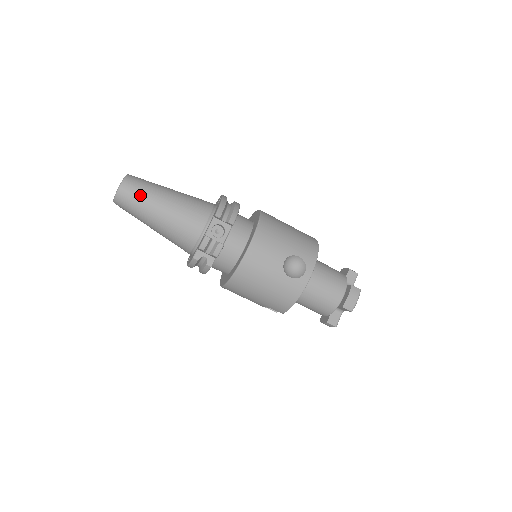
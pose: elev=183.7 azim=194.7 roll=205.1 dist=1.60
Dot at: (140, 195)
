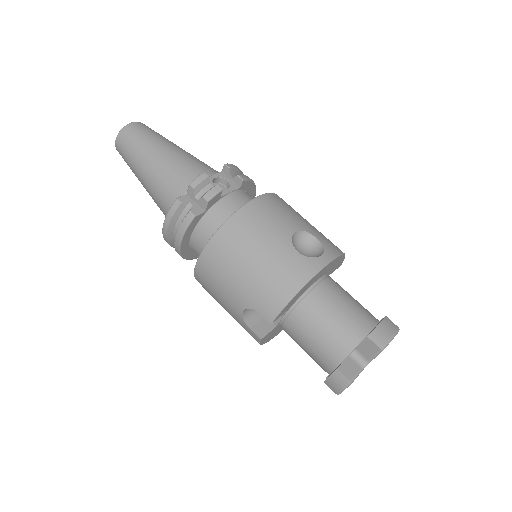
Dot at: (148, 134)
